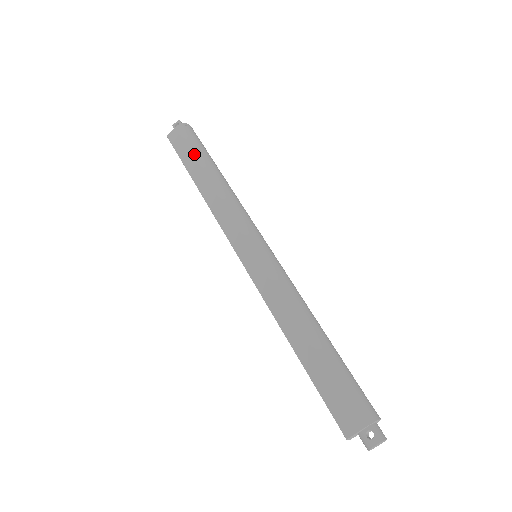
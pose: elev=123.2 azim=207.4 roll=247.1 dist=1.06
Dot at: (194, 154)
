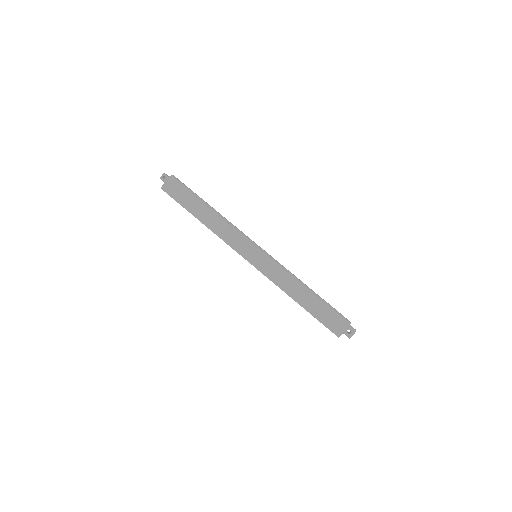
Dot at: (189, 199)
